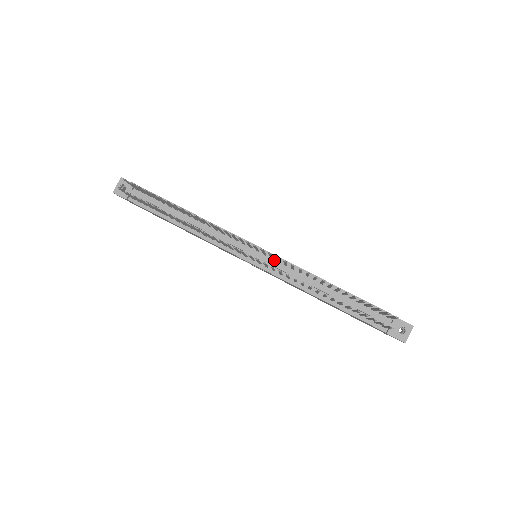
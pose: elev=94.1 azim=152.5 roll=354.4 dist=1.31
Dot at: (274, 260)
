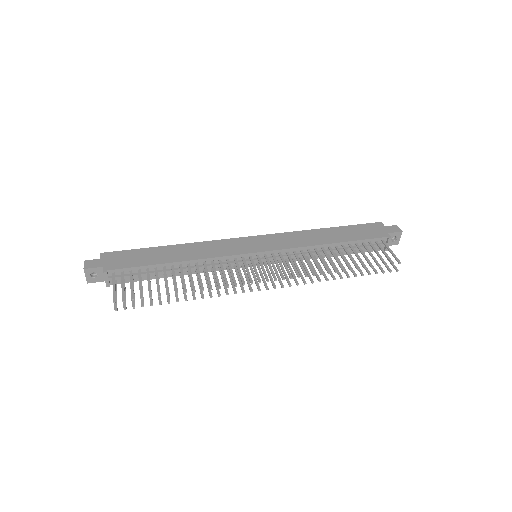
Dot at: (275, 254)
